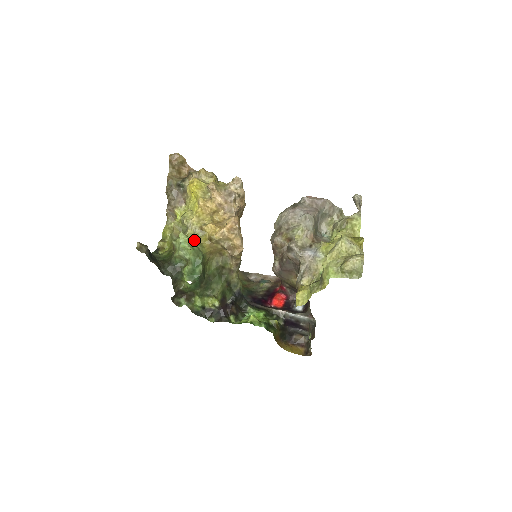
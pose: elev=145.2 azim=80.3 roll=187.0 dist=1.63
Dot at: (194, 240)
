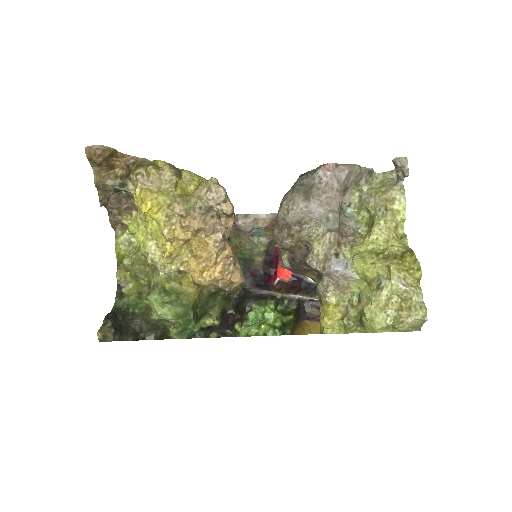
Dot at: (172, 284)
